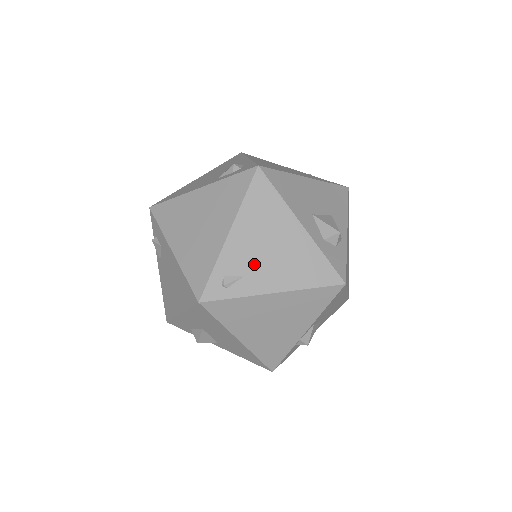
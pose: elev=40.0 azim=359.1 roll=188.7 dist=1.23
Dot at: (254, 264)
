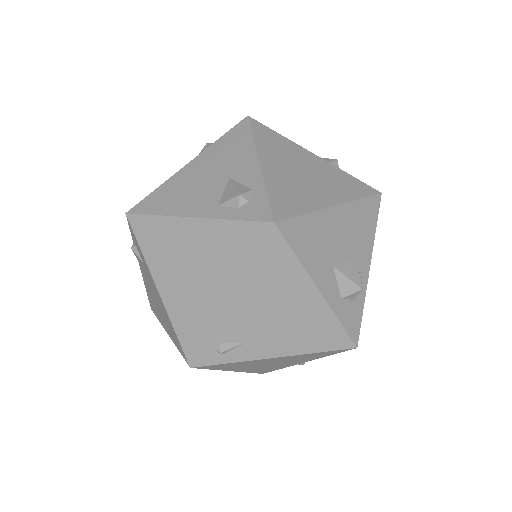
Dot at: (256, 331)
